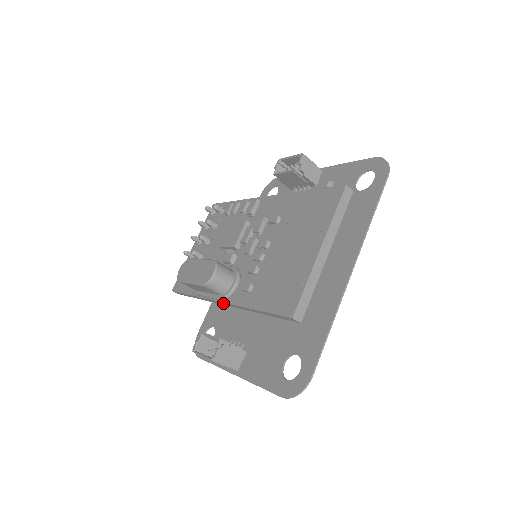
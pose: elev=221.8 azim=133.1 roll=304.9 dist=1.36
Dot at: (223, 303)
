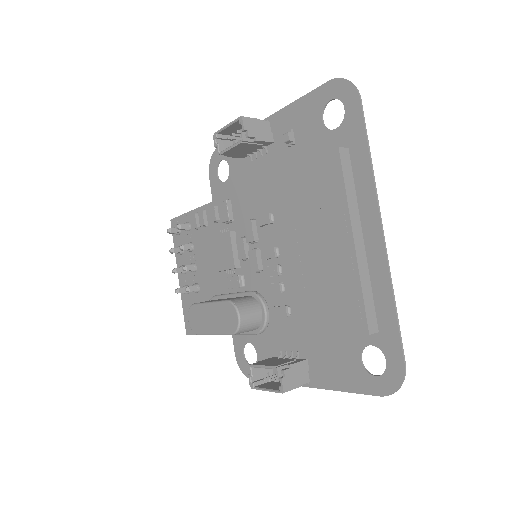
Dot at: (261, 334)
